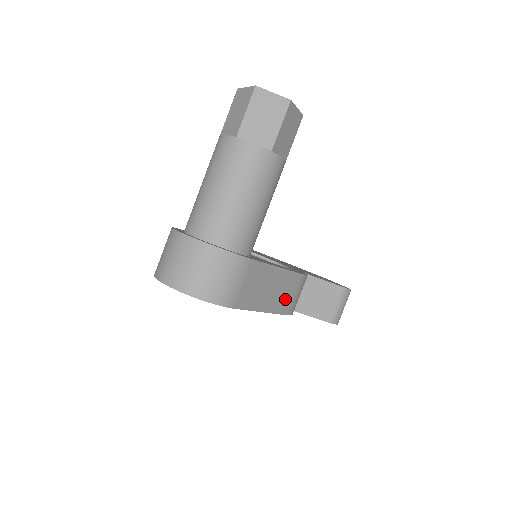
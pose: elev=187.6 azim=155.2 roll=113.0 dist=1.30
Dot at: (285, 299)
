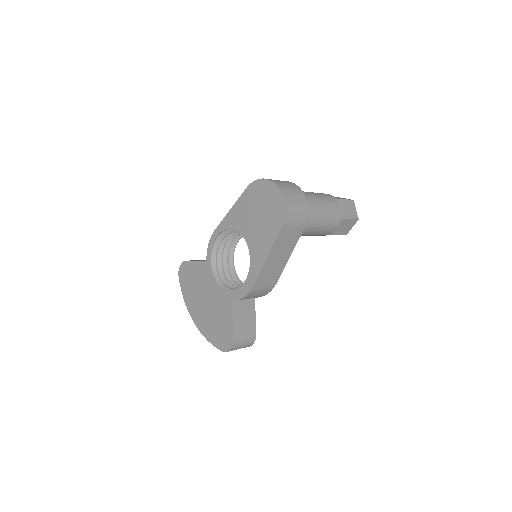
Dot at: (265, 277)
